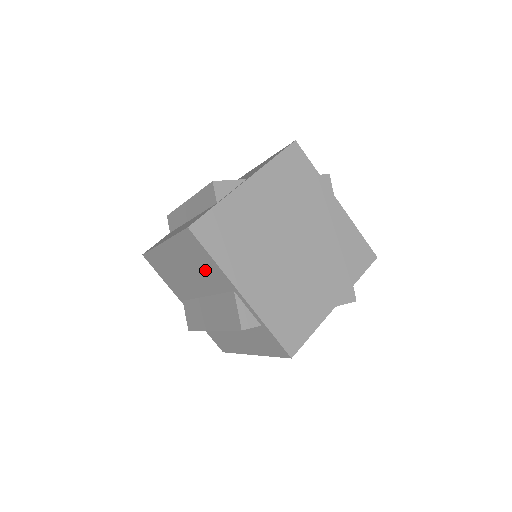
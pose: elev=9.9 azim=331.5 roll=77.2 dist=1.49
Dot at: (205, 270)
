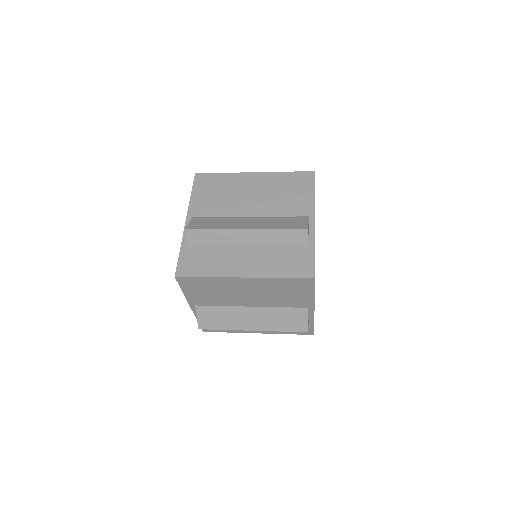
Dot at: (288, 297)
